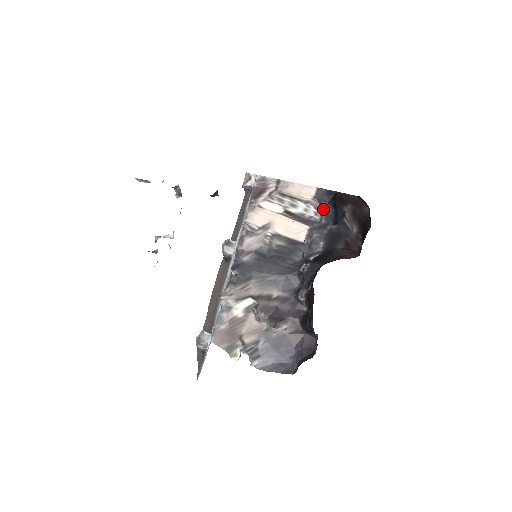
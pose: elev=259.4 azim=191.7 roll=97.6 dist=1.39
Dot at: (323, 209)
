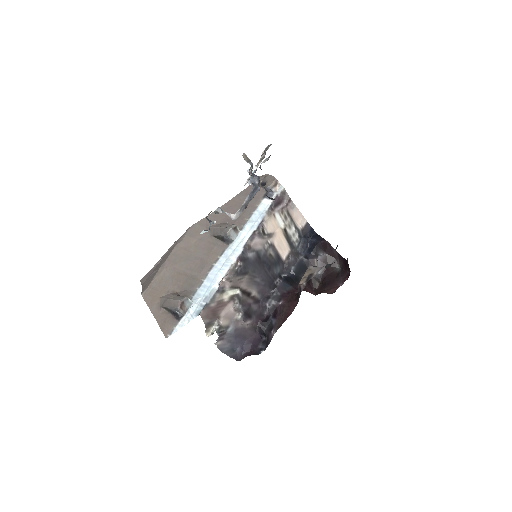
Dot at: (302, 240)
